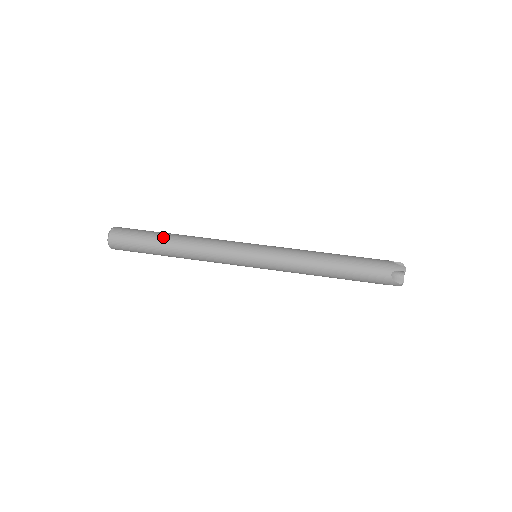
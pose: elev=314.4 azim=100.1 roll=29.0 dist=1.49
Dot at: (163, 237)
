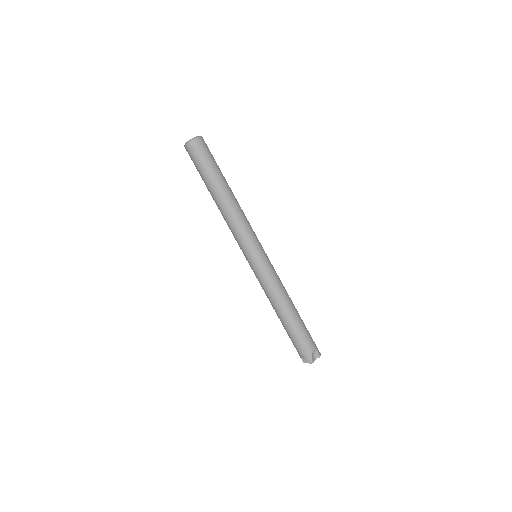
Dot at: (215, 185)
